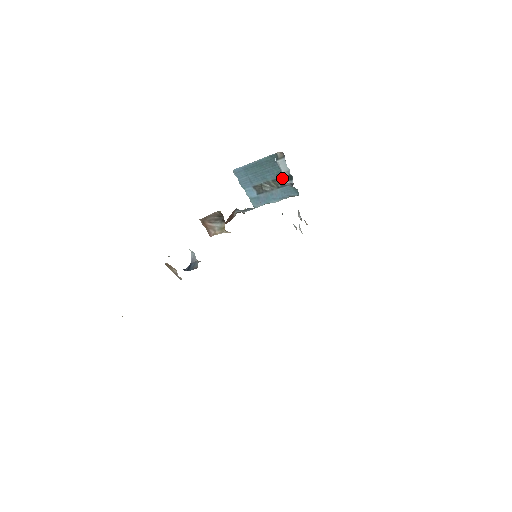
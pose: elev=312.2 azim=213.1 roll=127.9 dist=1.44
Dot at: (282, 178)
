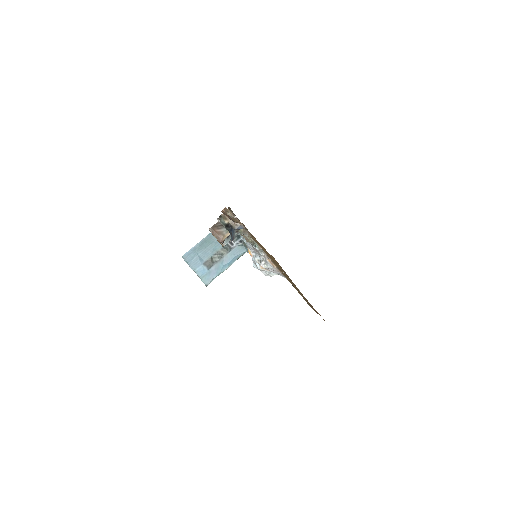
Dot at: occluded
